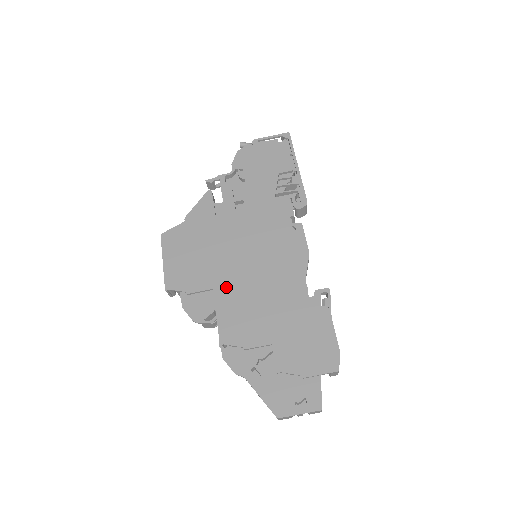
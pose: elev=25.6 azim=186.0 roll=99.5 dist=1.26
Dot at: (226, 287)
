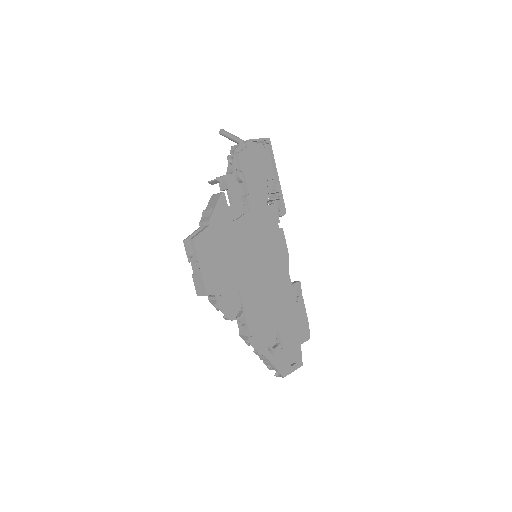
Dot at: (248, 288)
